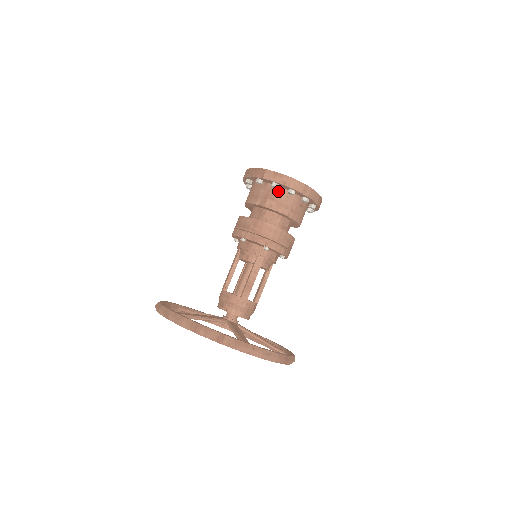
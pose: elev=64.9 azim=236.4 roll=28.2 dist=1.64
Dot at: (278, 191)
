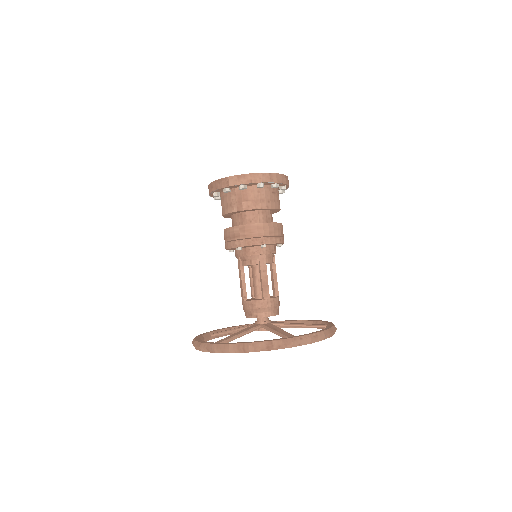
Dot at: (248, 191)
